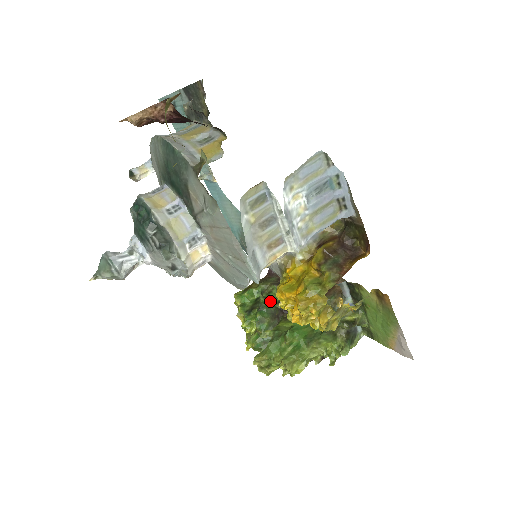
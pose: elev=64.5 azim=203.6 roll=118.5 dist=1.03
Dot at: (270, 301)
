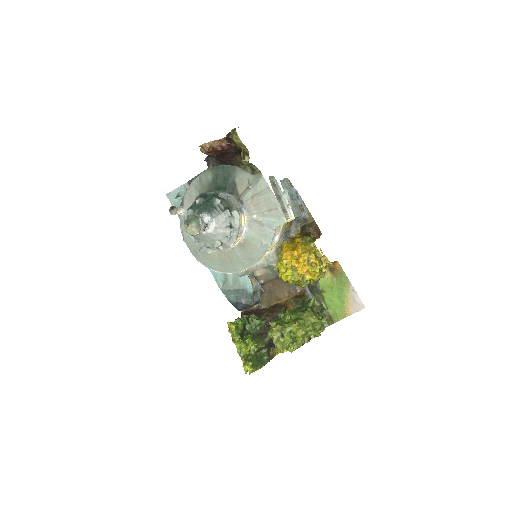
Dot at: (256, 320)
